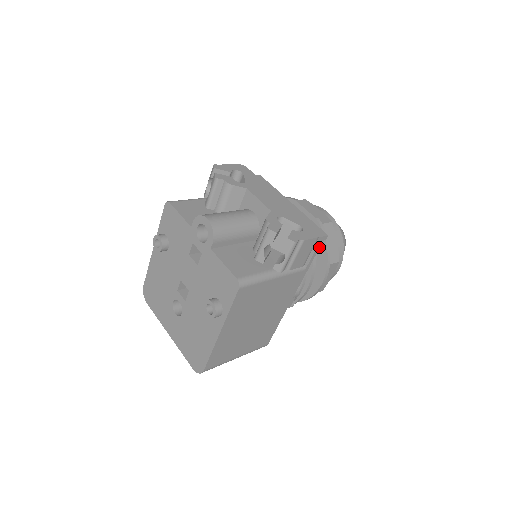
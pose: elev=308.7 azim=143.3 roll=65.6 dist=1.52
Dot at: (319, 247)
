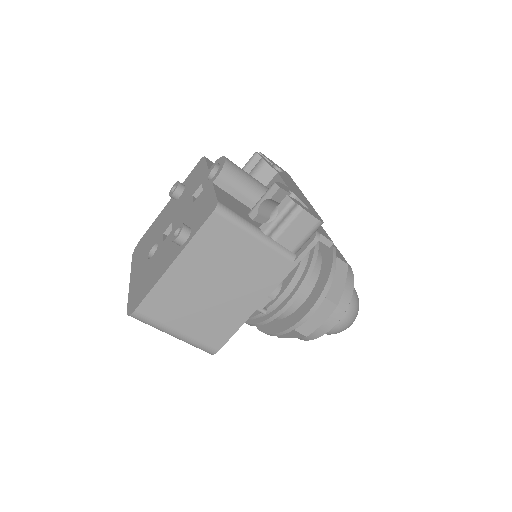
Dot at: (322, 274)
